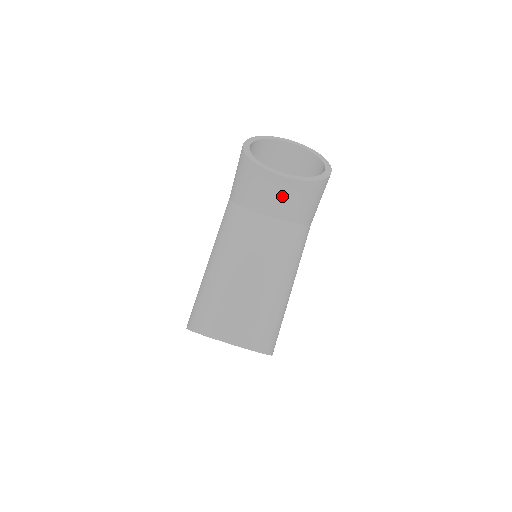
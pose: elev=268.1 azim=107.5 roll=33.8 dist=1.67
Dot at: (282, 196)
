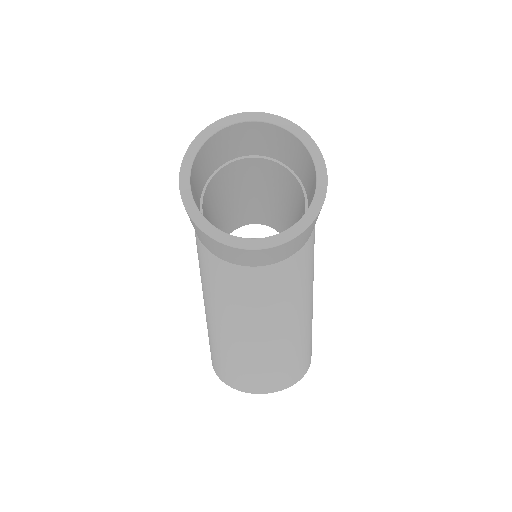
Dot at: (266, 256)
